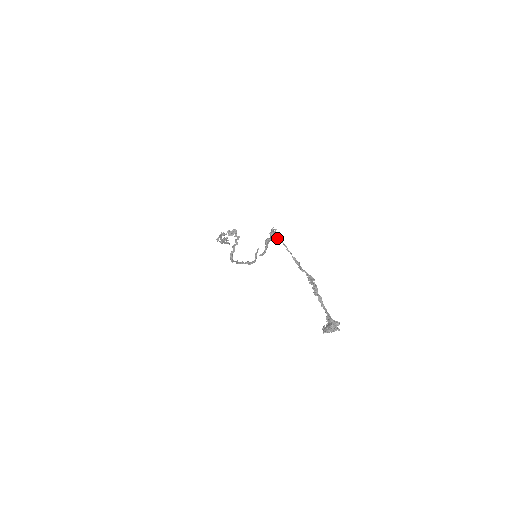
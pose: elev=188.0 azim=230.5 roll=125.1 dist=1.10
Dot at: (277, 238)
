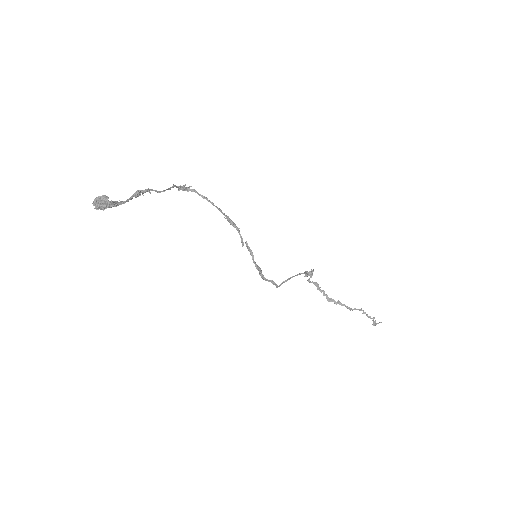
Dot at: (174, 186)
